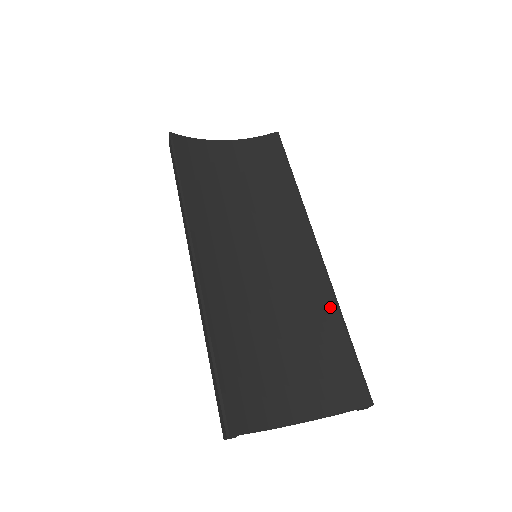
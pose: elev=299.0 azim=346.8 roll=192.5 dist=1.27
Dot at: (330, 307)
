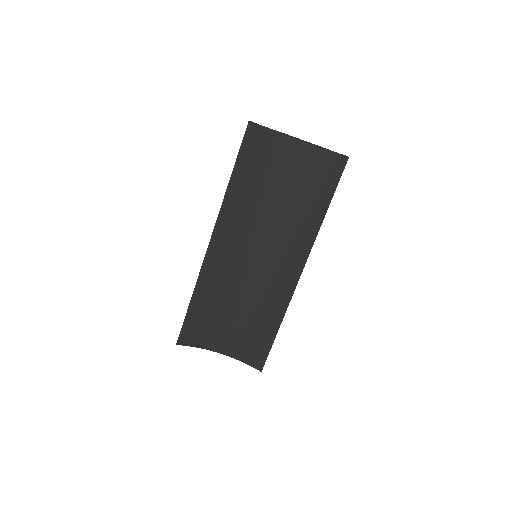
Dot at: (278, 314)
